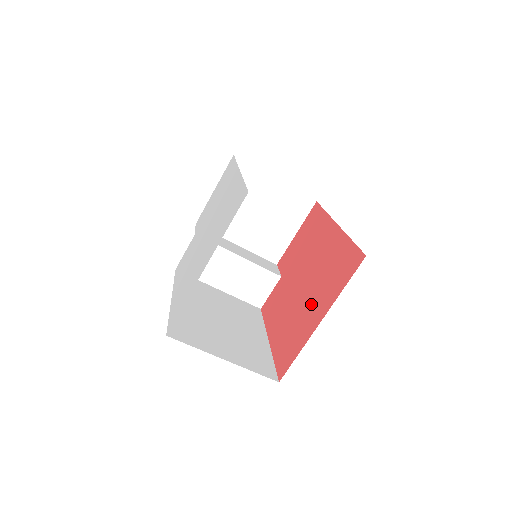
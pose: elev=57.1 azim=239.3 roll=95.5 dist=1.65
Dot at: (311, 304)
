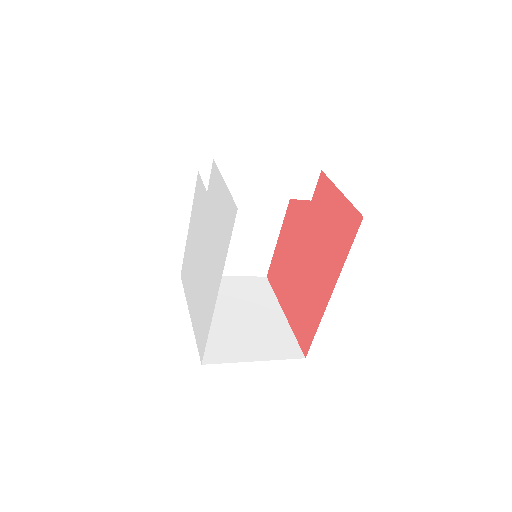
Dot at: (291, 291)
